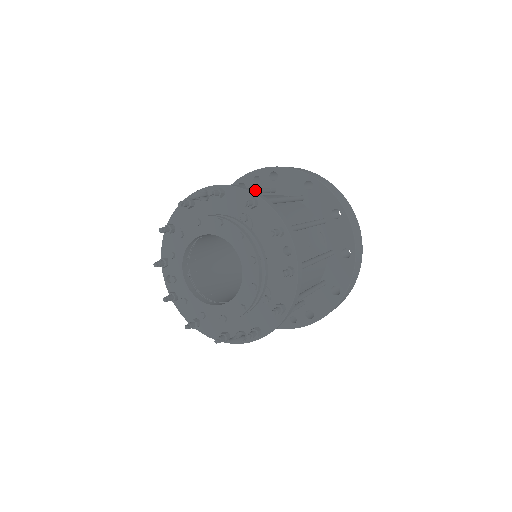
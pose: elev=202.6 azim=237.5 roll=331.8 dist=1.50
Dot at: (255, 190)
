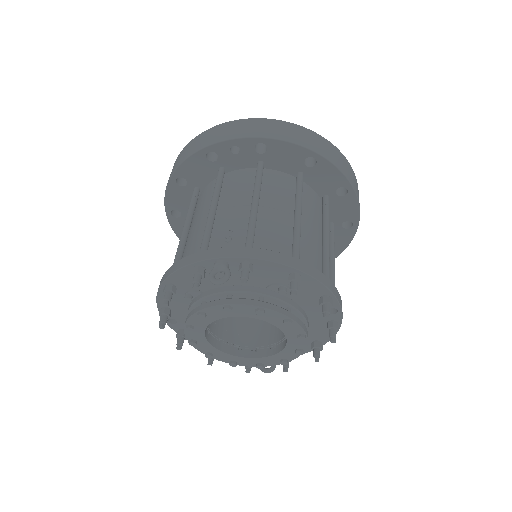
Dot at: (258, 202)
